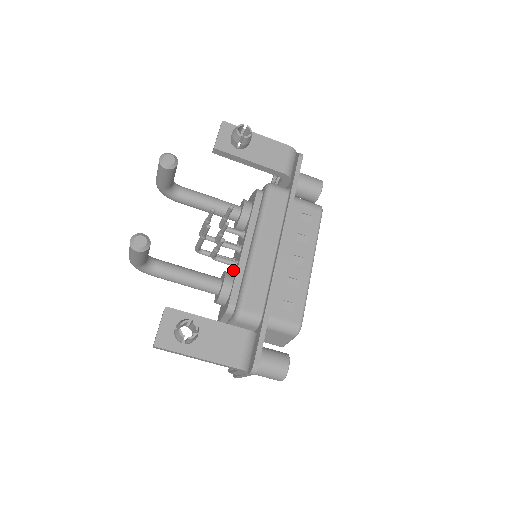
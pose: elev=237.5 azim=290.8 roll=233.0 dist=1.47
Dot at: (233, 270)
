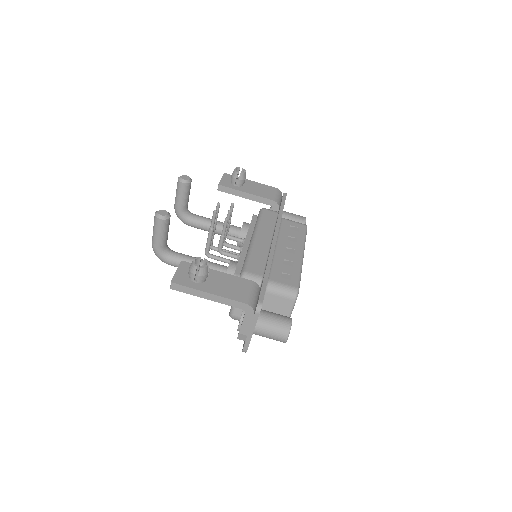
Dot at: occluded
